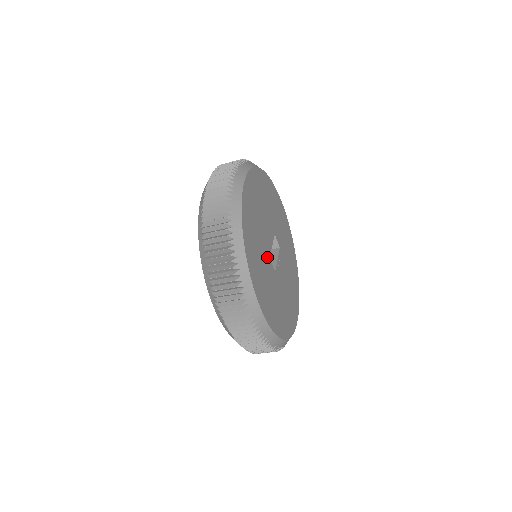
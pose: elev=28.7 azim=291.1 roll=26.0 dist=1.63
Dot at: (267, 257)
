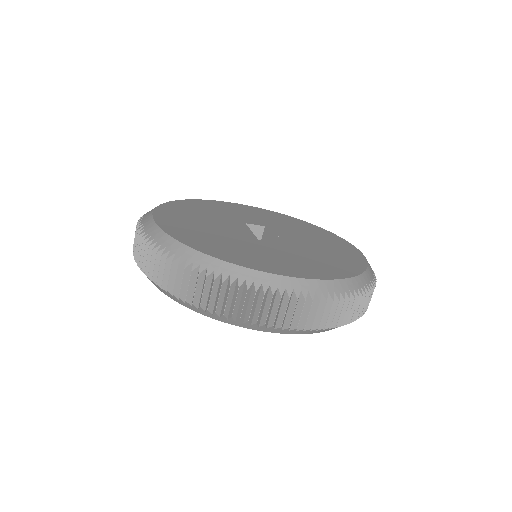
Dot at: (254, 242)
